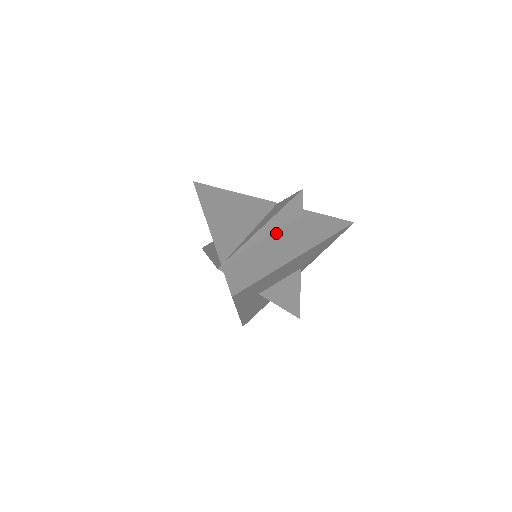
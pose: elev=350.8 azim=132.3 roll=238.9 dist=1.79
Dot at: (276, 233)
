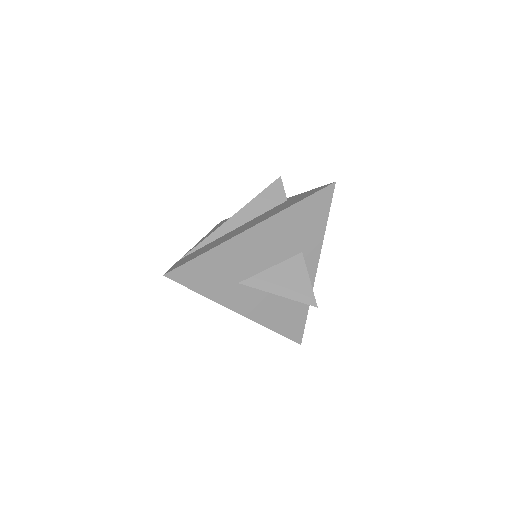
Dot at: (248, 222)
